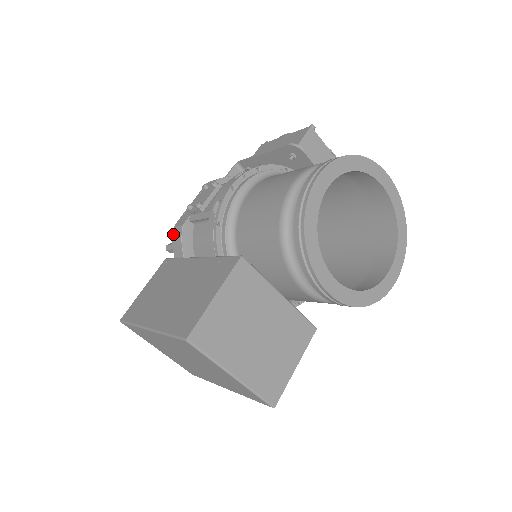
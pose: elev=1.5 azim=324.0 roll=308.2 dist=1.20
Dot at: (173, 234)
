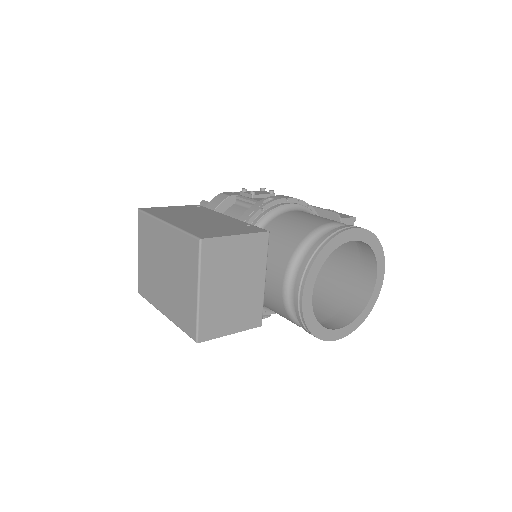
Dot at: (216, 196)
